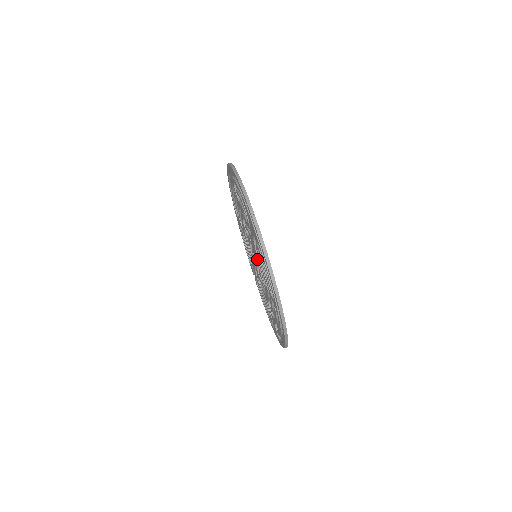
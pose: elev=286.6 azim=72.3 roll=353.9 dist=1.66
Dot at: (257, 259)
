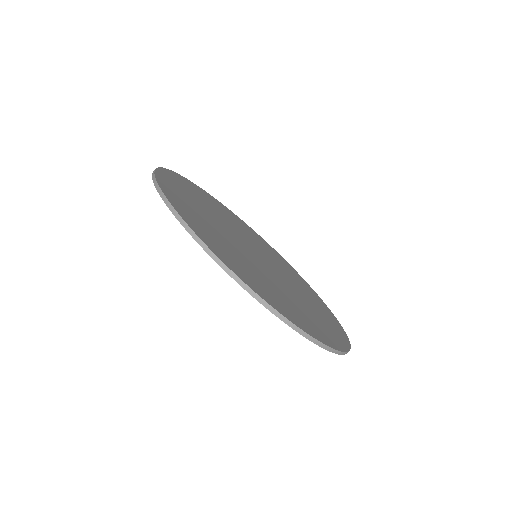
Dot at: occluded
